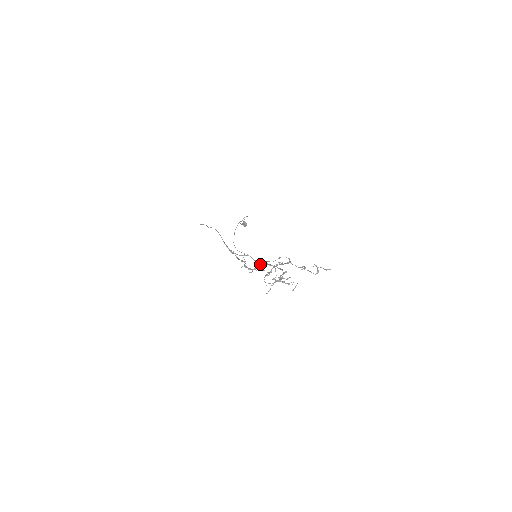
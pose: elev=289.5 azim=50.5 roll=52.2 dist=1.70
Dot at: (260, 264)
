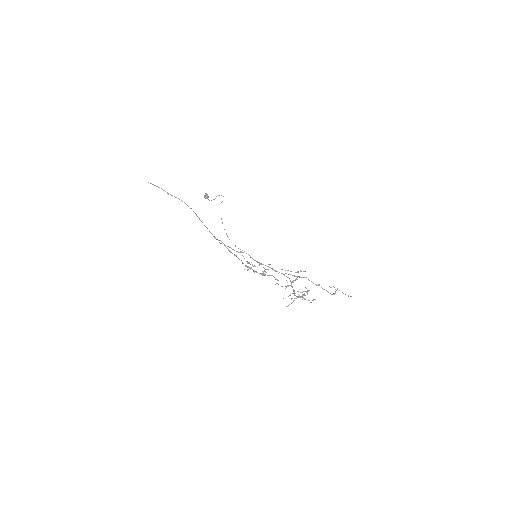
Dot at: (259, 265)
